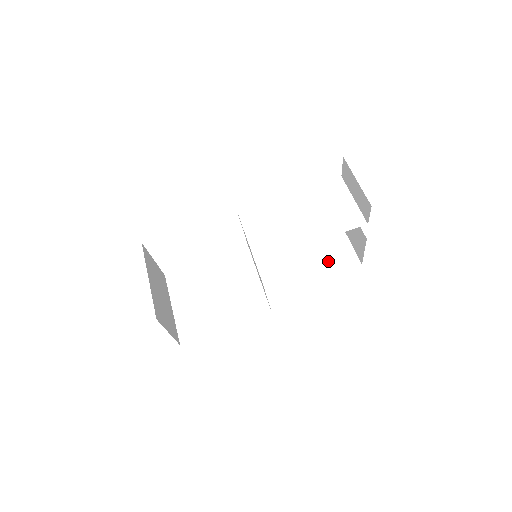
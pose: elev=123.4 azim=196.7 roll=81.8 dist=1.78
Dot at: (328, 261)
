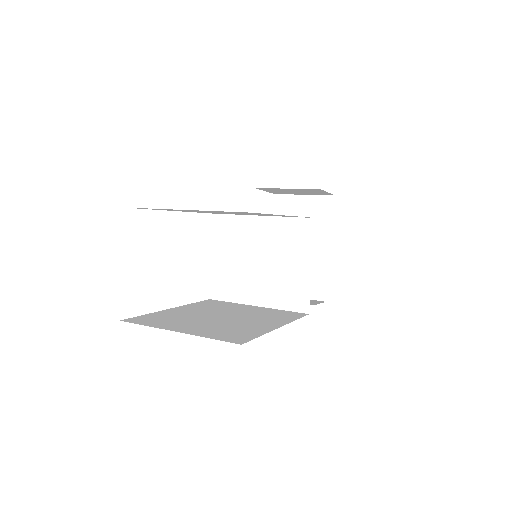
Dot at: occluded
